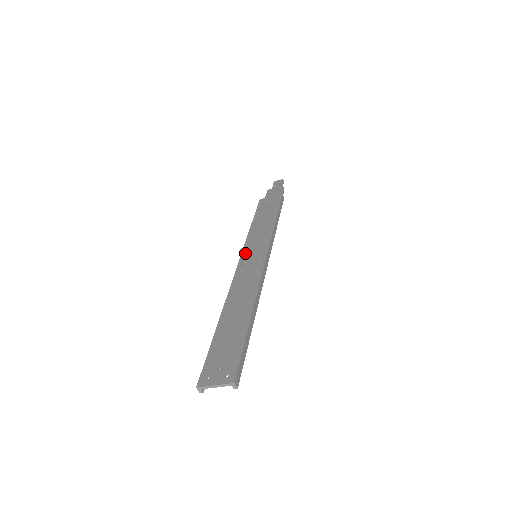
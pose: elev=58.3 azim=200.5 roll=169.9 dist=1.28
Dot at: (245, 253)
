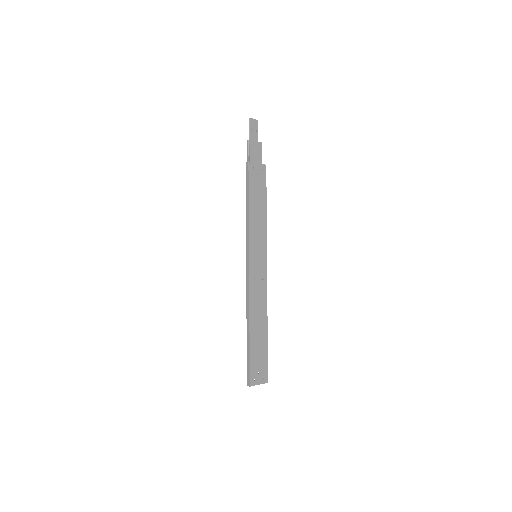
Dot at: (252, 254)
